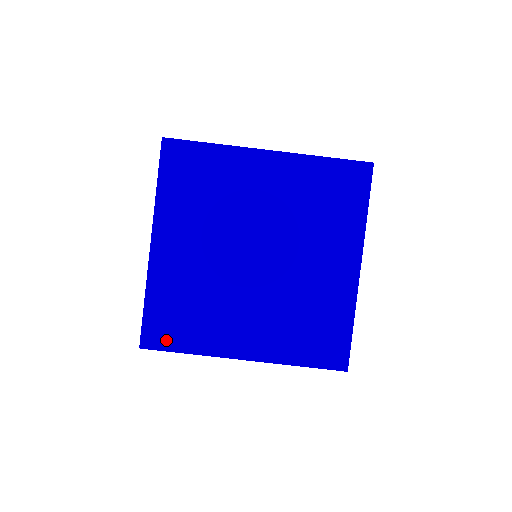
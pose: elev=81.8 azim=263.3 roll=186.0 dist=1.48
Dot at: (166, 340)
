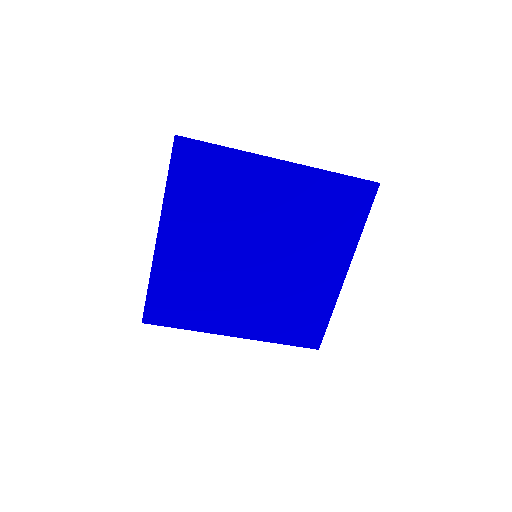
Dot at: (167, 318)
